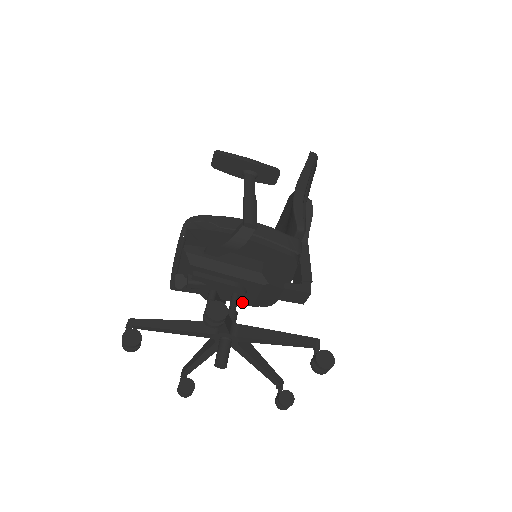
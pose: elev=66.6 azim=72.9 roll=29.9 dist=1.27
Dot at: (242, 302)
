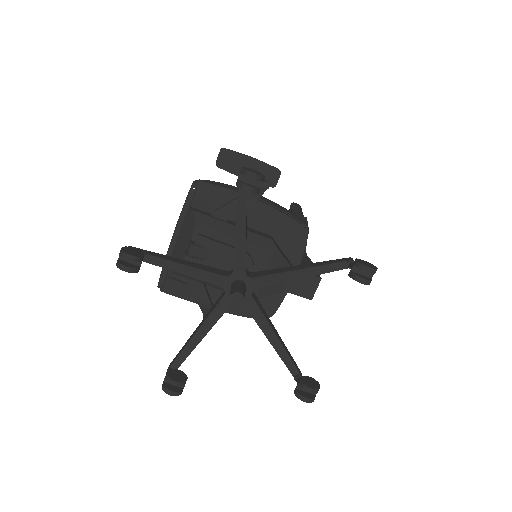
Dot at: occluded
